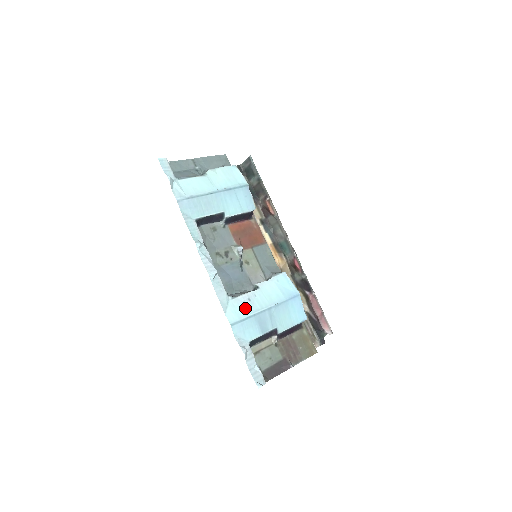
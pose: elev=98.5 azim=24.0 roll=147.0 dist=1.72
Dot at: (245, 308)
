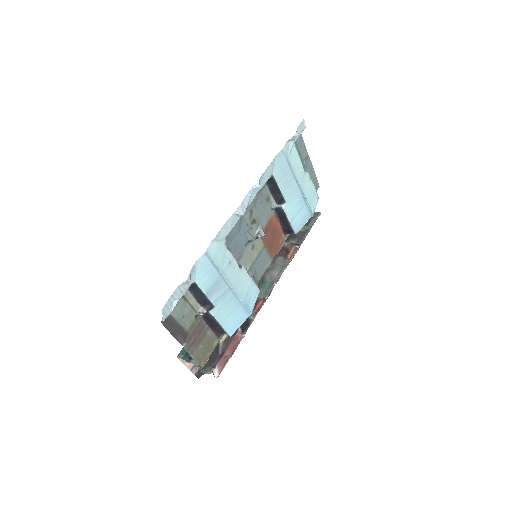
Dot at: (223, 261)
